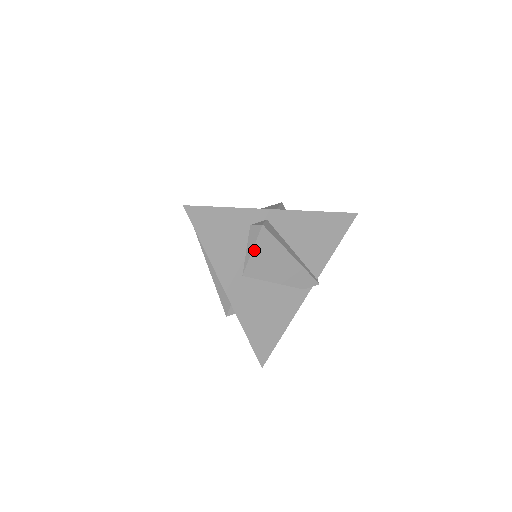
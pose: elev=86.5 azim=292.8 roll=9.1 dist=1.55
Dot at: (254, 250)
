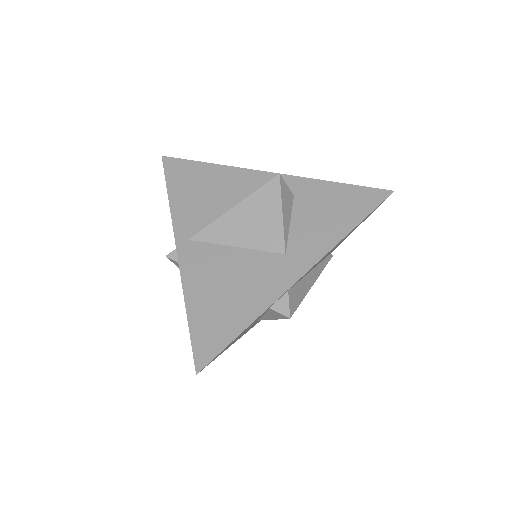
Dot at: occluded
